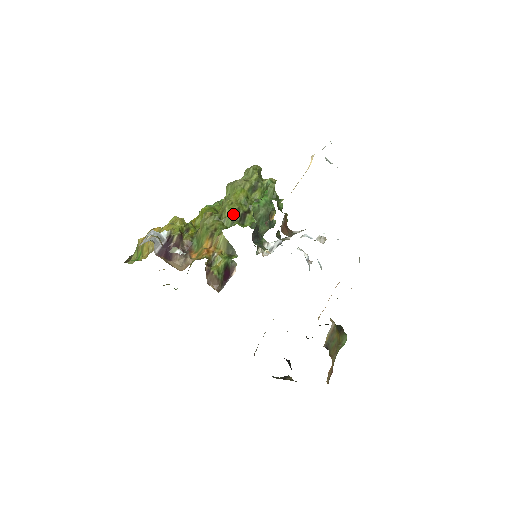
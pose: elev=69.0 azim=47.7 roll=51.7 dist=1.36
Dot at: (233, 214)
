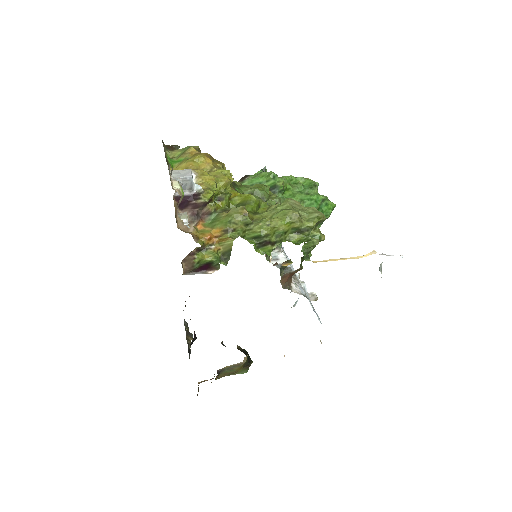
Dot at: (259, 234)
